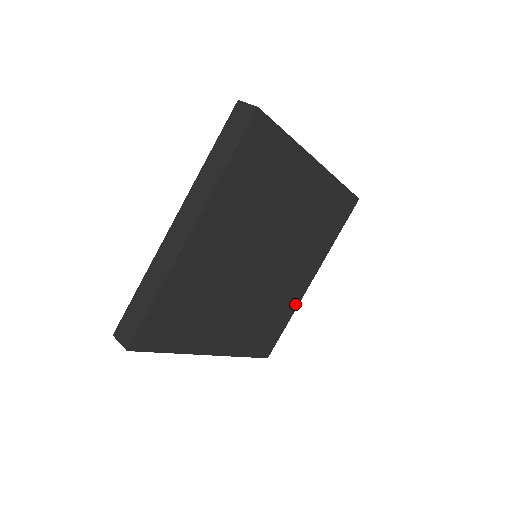
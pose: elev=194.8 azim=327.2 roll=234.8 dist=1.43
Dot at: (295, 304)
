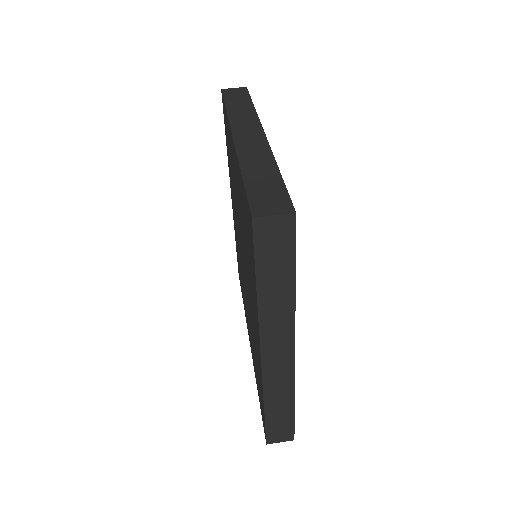
Dot at: occluded
